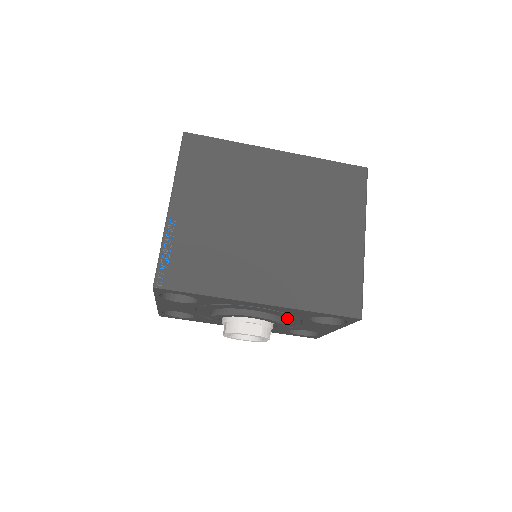
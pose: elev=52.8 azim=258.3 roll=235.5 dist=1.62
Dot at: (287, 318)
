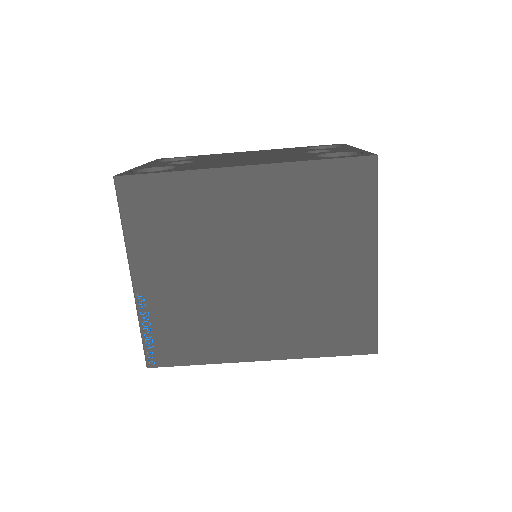
Dot at: occluded
